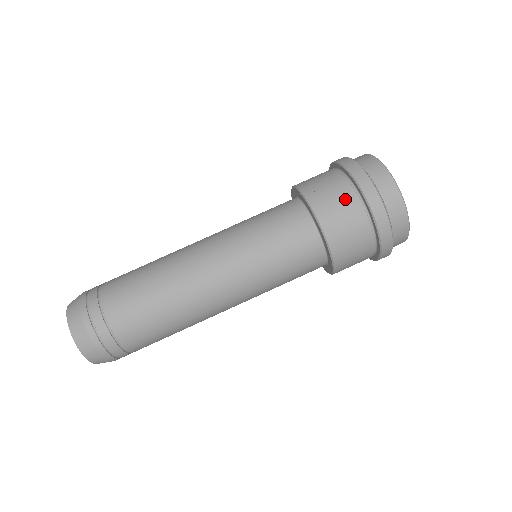
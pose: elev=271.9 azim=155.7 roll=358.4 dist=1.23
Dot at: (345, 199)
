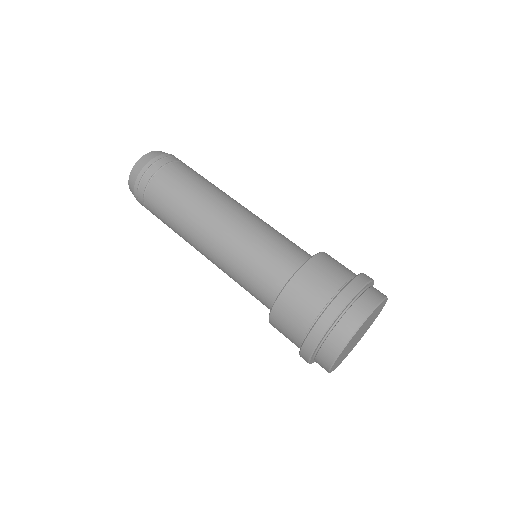
Dot at: (301, 318)
